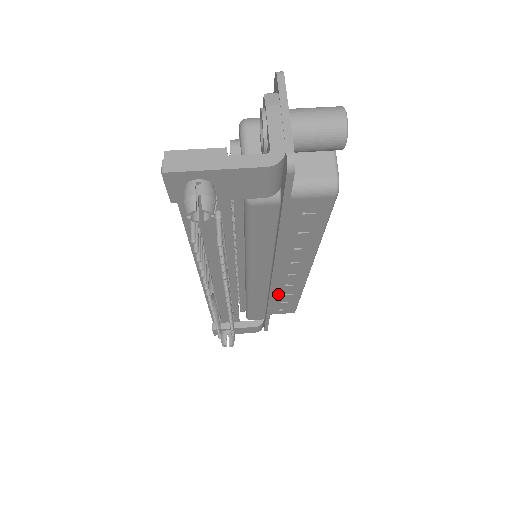
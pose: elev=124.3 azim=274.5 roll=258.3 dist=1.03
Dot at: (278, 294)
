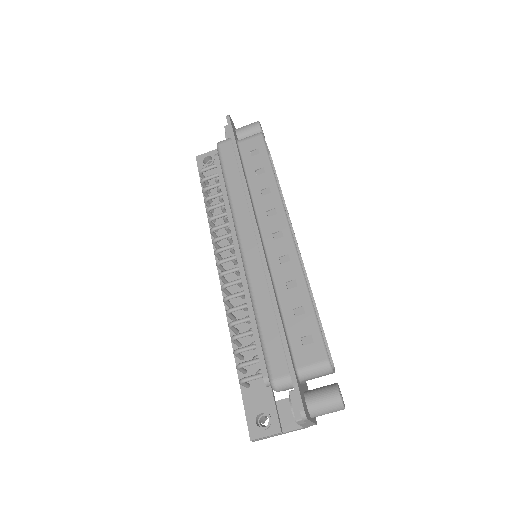
Dot at: occluded
